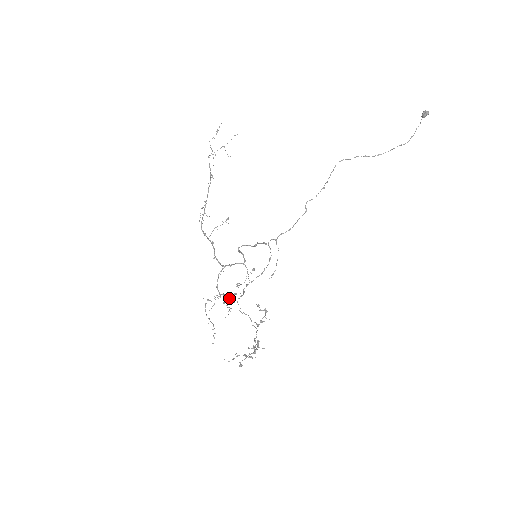
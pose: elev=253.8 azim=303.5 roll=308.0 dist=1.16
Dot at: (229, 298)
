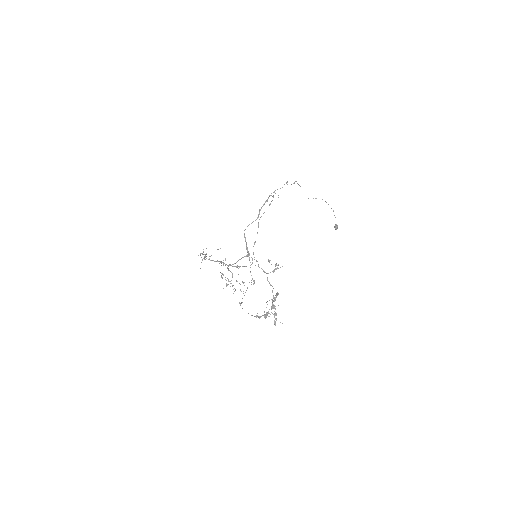
Dot at: (242, 266)
